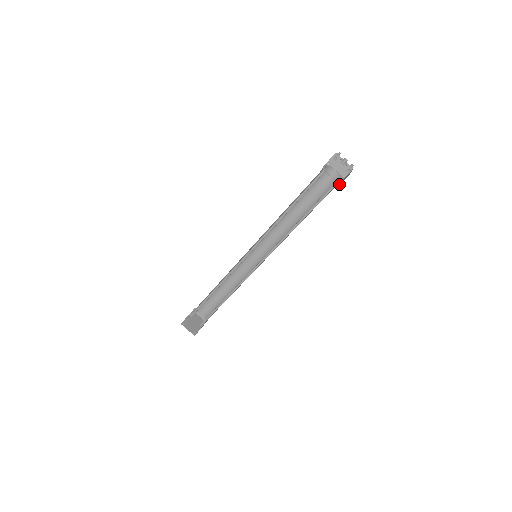
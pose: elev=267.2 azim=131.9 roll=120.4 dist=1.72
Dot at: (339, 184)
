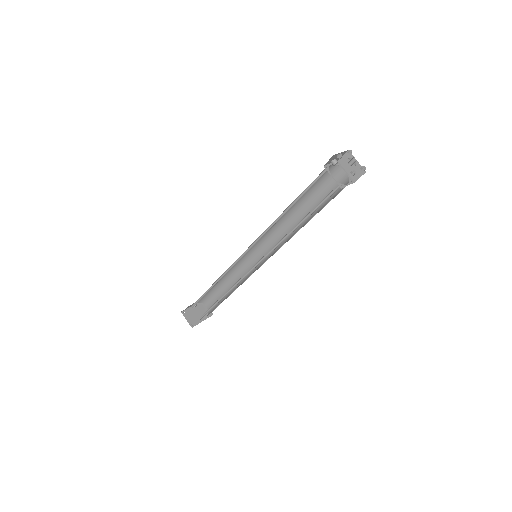
Dot at: (341, 187)
